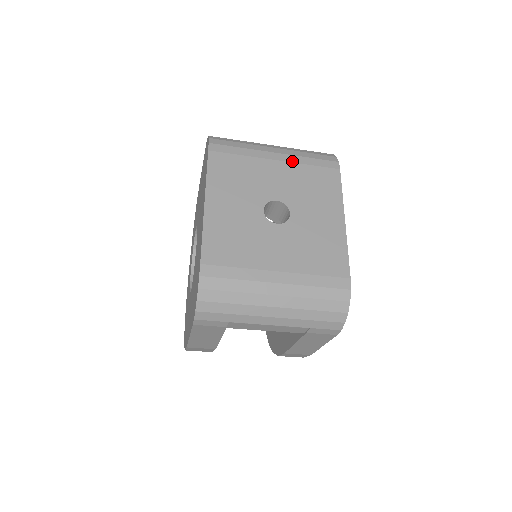
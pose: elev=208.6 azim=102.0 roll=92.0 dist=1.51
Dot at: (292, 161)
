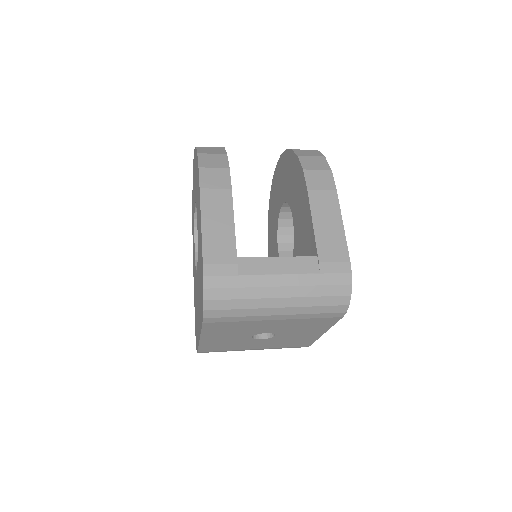
Dot at: (292, 319)
